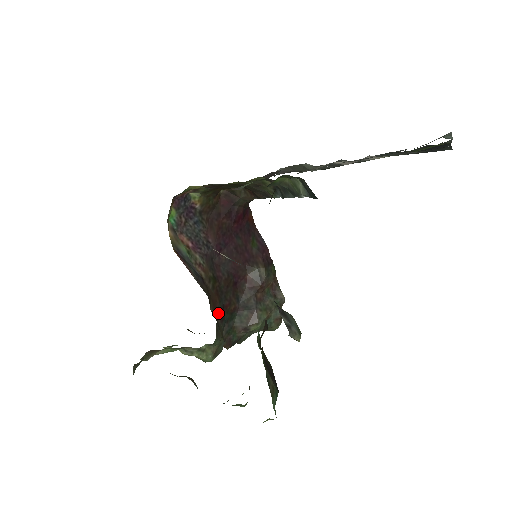
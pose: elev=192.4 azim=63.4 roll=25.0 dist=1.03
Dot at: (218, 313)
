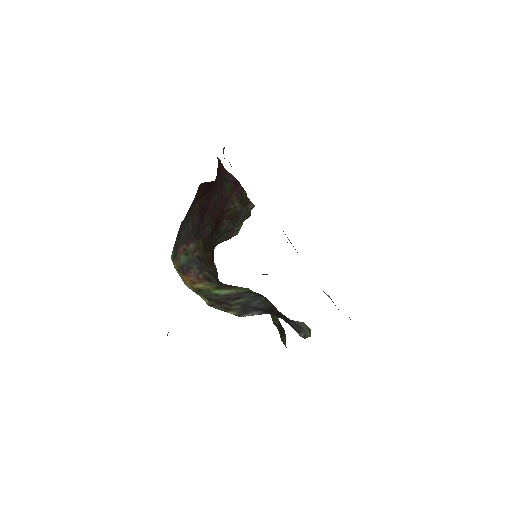
Dot at: (212, 261)
